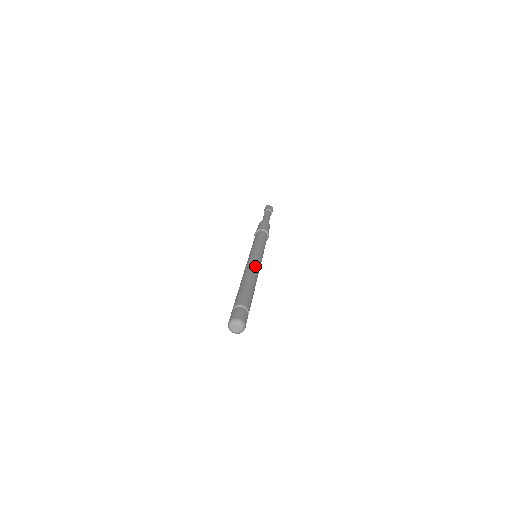
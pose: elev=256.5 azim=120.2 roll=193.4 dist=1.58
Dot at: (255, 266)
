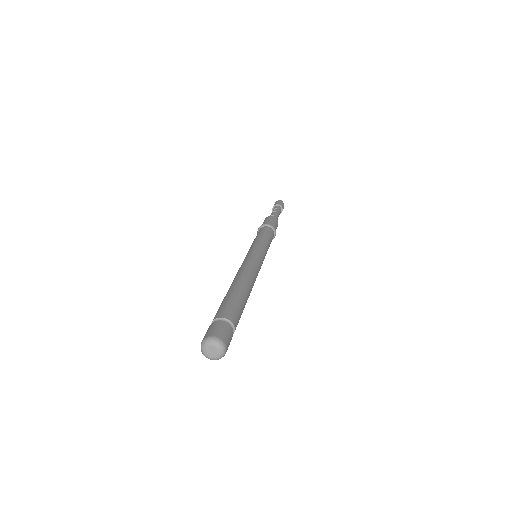
Dot at: (257, 272)
